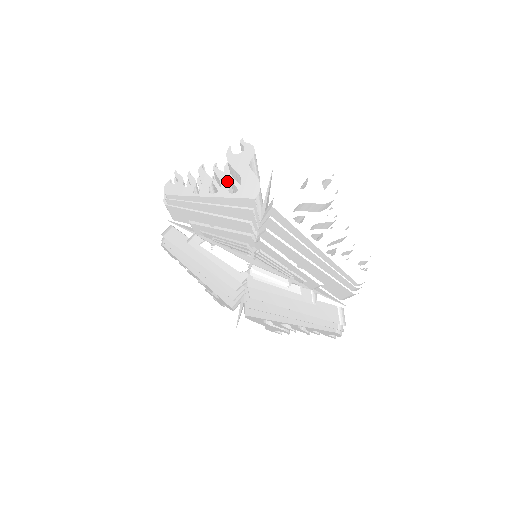
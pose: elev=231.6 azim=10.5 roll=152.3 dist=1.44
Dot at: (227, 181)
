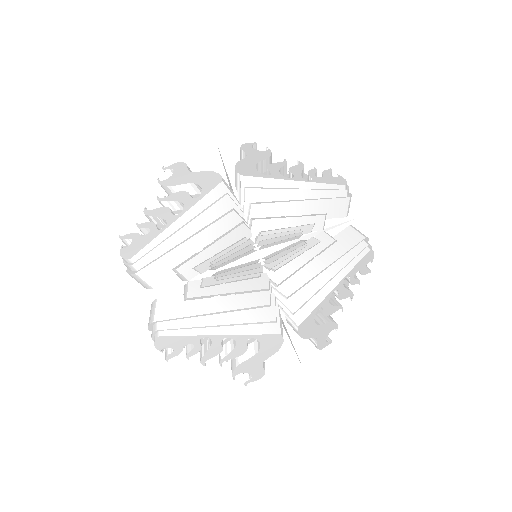
Dot at: (183, 195)
